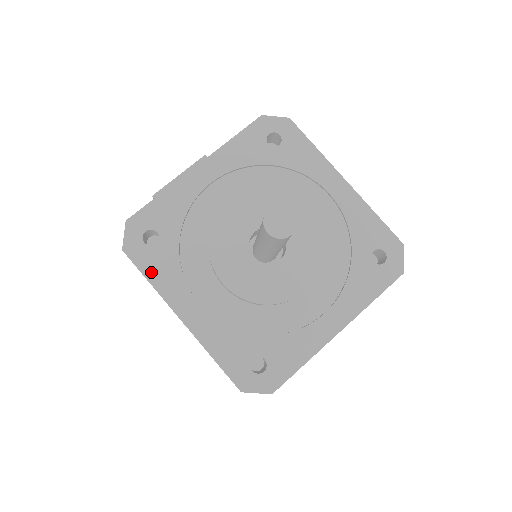
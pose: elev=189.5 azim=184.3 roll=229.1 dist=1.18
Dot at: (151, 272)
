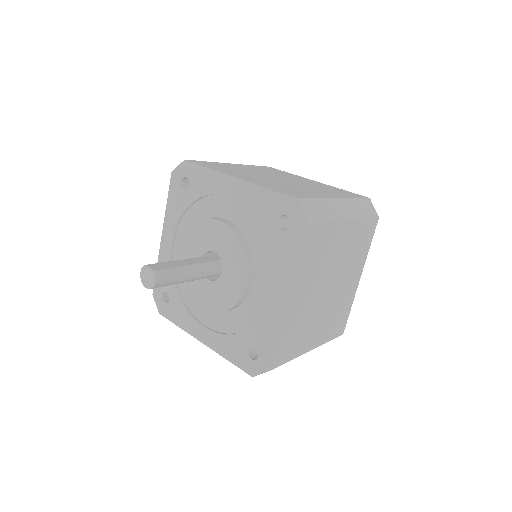
Dot at: (176, 320)
